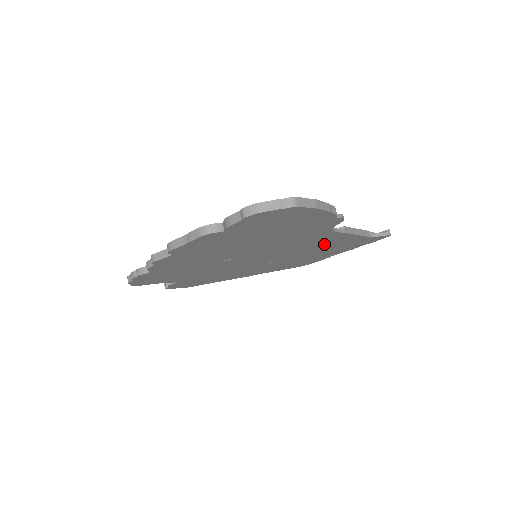
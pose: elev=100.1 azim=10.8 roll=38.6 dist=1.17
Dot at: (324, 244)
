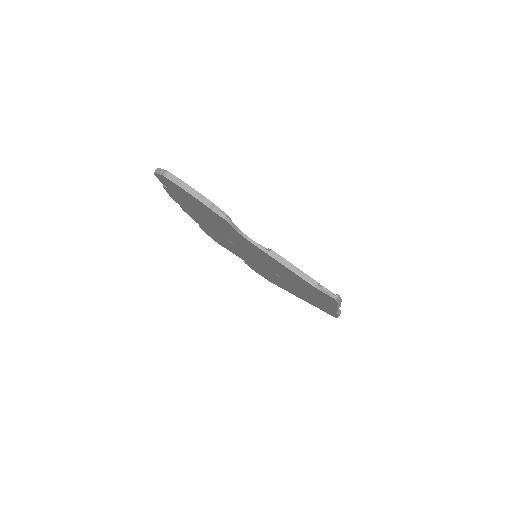
Dot at: (281, 268)
